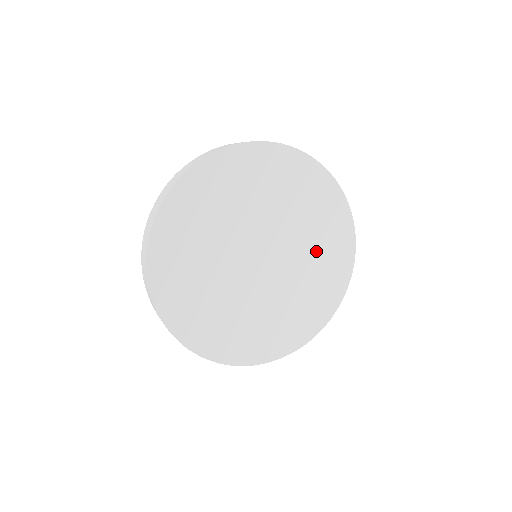
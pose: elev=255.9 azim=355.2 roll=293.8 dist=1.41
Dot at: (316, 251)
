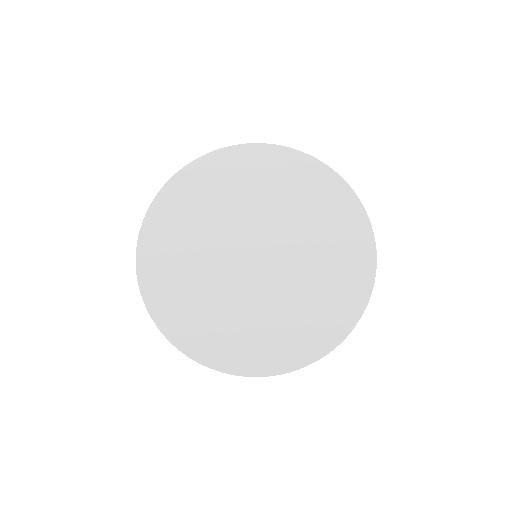
Dot at: (300, 307)
